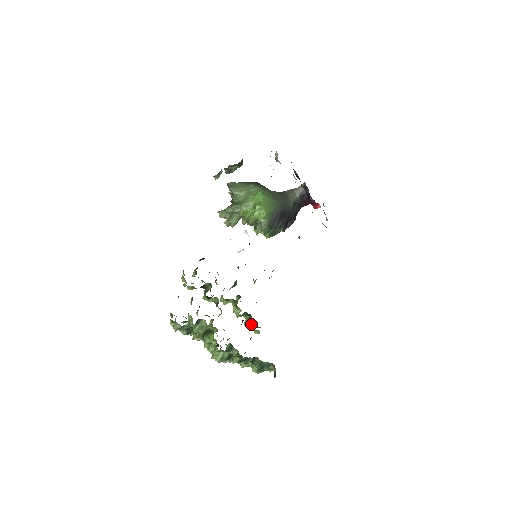
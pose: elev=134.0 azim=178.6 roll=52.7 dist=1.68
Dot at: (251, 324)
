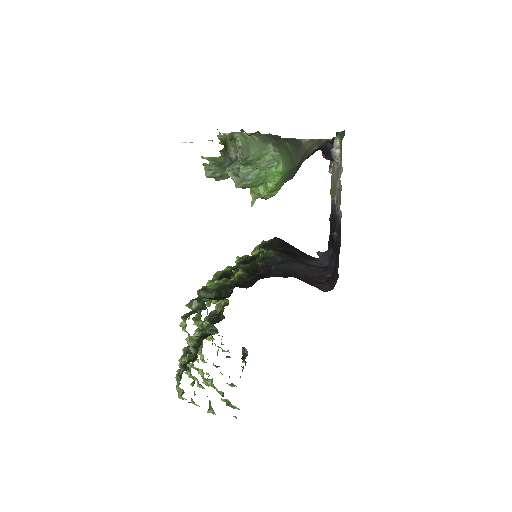
Dot at: occluded
